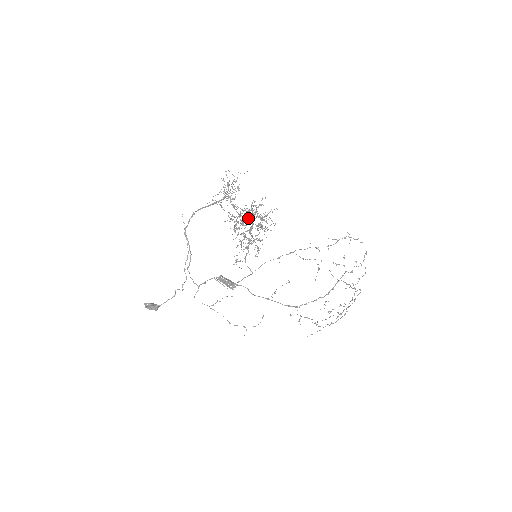
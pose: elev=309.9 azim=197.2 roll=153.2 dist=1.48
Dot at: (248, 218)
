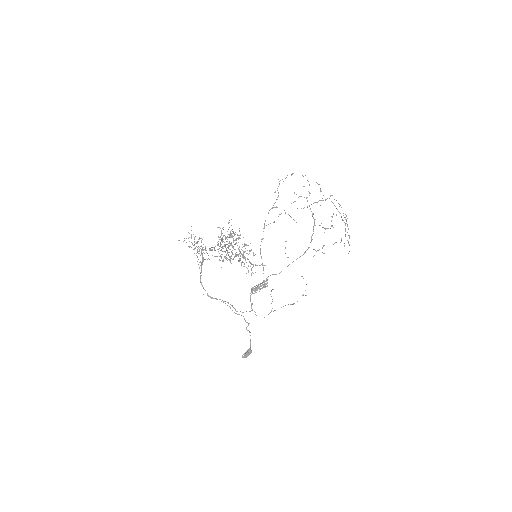
Dot at: occluded
